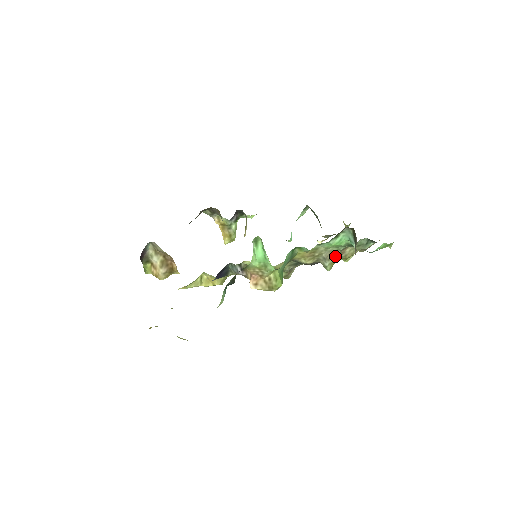
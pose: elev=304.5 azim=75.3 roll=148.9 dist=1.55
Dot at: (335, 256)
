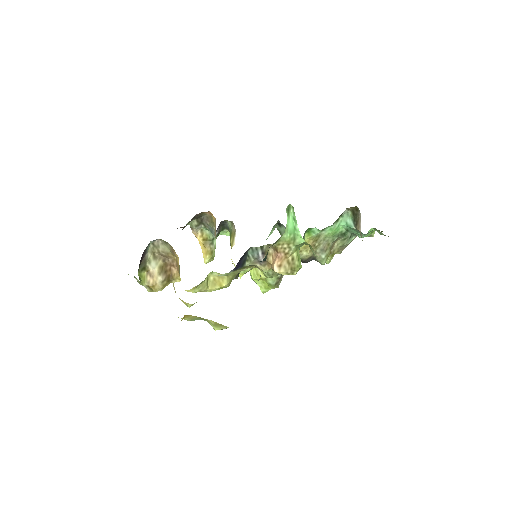
Dot at: (330, 247)
